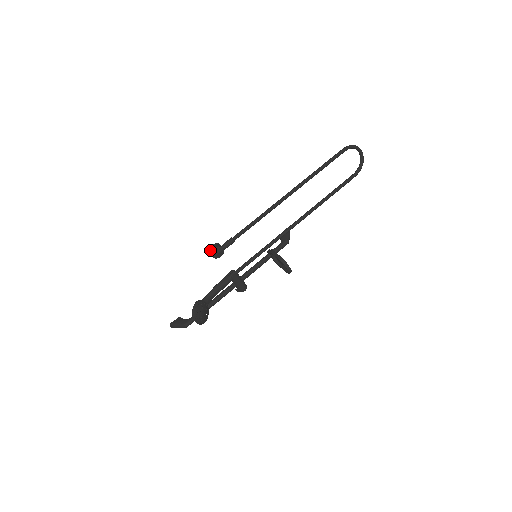
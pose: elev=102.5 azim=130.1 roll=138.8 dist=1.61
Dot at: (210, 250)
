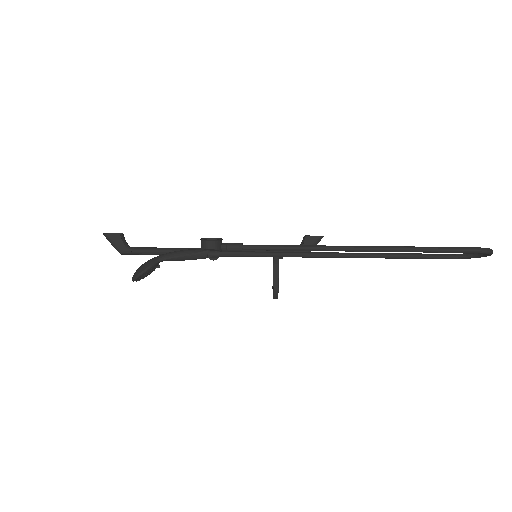
Dot at: (203, 243)
